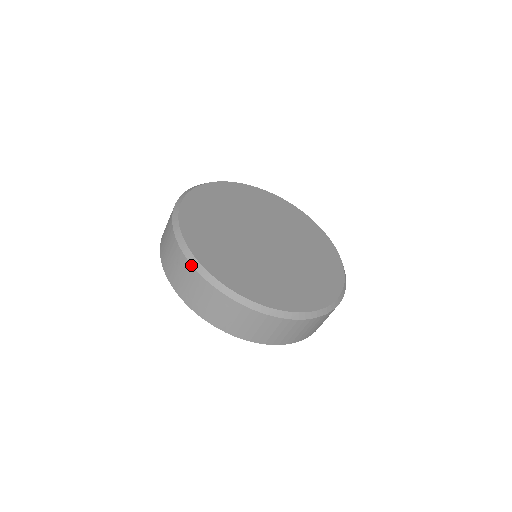
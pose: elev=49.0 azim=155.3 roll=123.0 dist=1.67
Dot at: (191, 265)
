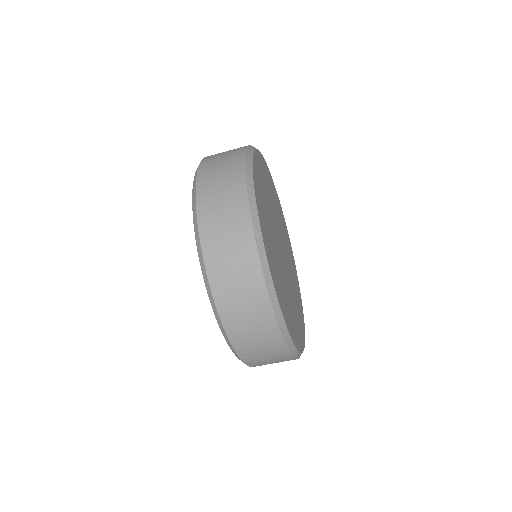
Dot at: (263, 276)
